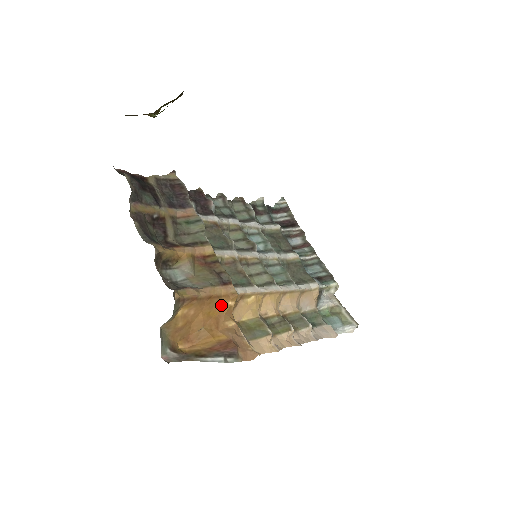
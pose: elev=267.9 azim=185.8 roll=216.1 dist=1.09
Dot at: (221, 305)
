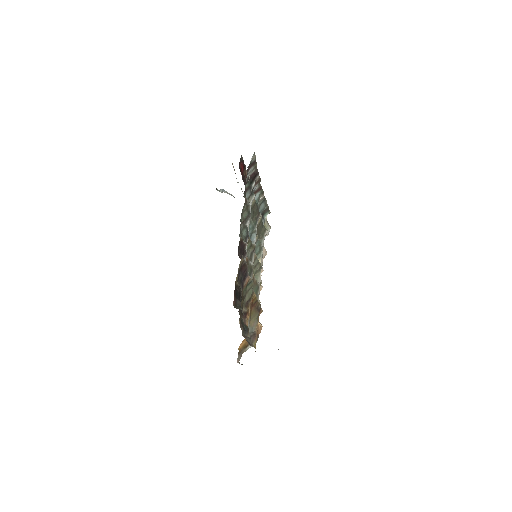
Dot at: occluded
